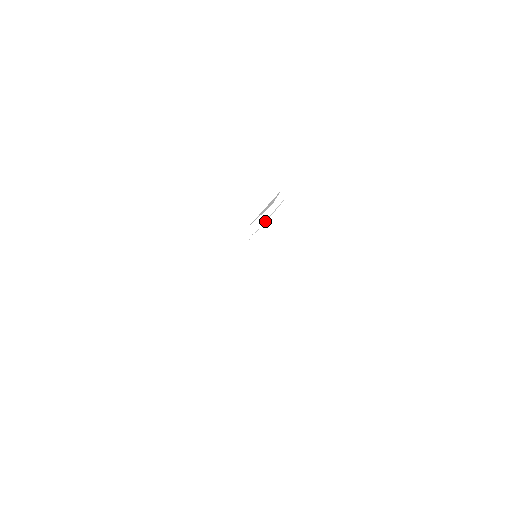
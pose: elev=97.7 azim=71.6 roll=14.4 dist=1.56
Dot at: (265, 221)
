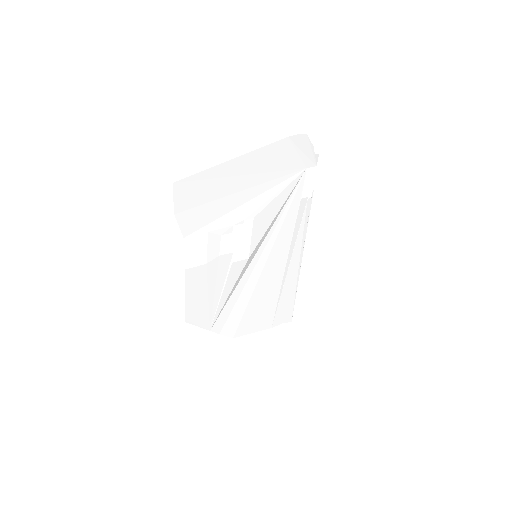
Dot at: (290, 244)
